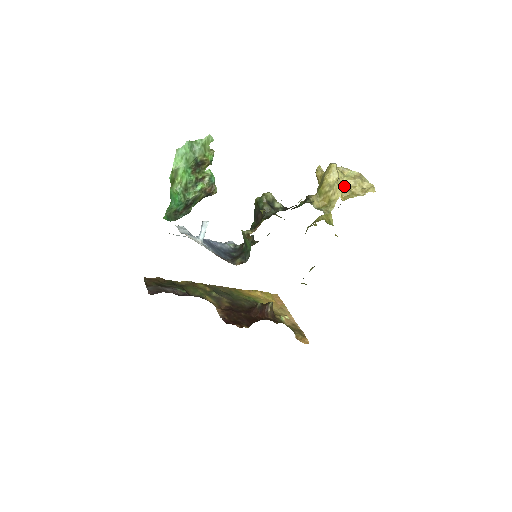
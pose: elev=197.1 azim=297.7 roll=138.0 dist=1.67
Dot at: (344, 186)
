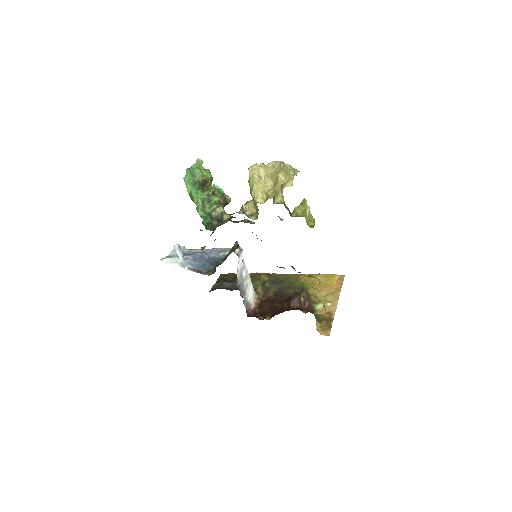
Dot at: (269, 185)
